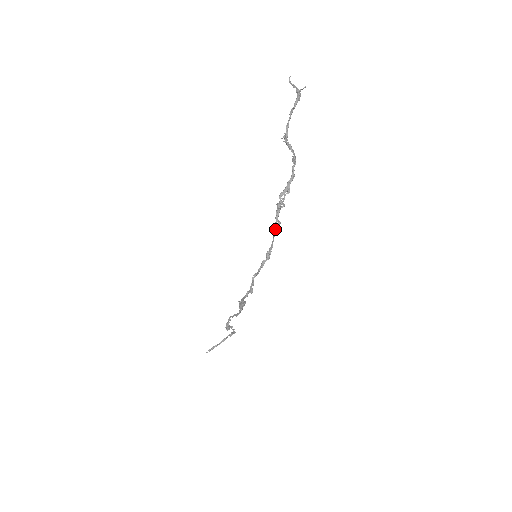
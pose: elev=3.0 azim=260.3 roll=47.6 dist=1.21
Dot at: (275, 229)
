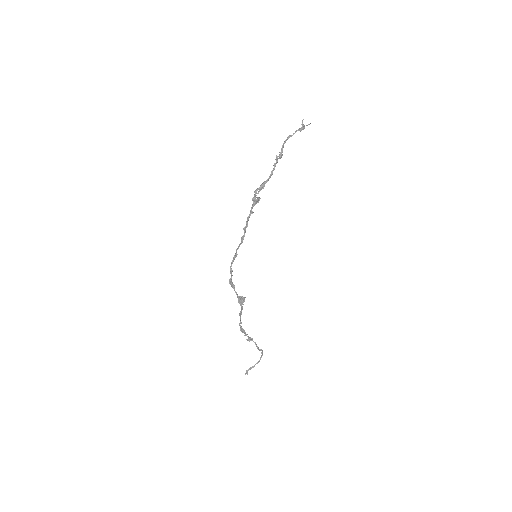
Dot at: (249, 217)
